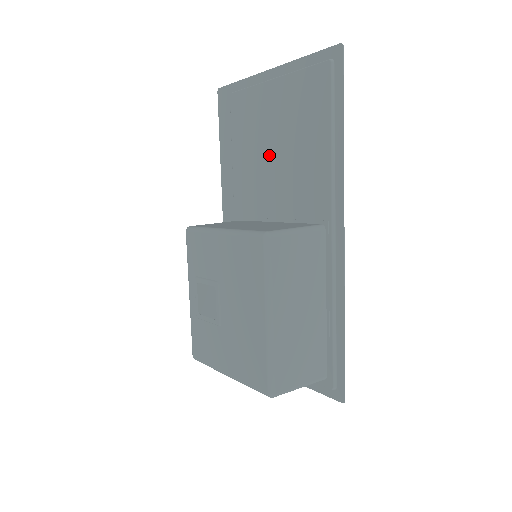
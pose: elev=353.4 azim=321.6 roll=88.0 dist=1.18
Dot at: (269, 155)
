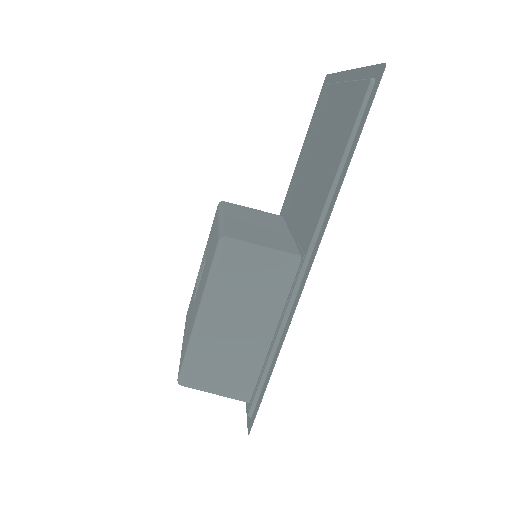
Dot at: (313, 162)
